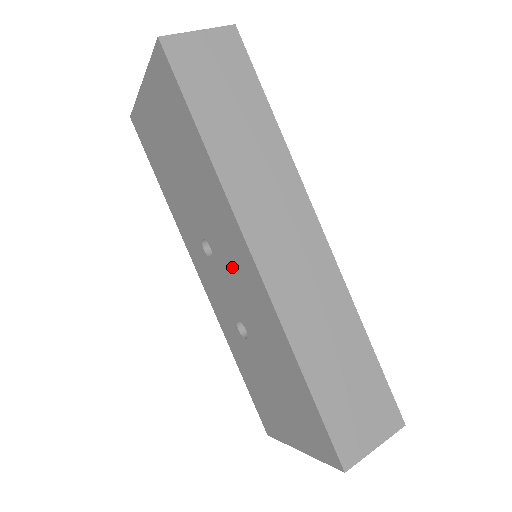
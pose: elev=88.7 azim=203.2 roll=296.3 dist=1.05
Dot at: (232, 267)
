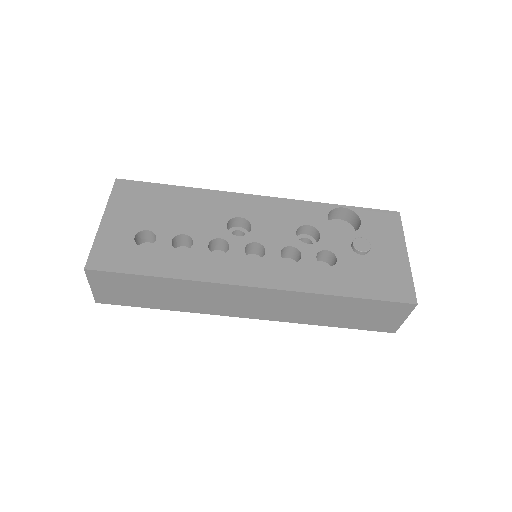
Dot at: occluded
